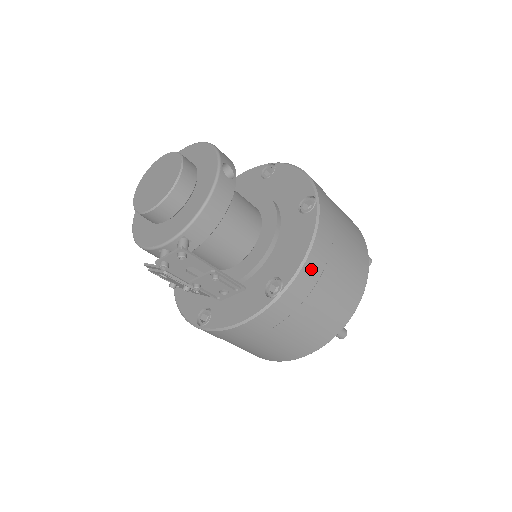
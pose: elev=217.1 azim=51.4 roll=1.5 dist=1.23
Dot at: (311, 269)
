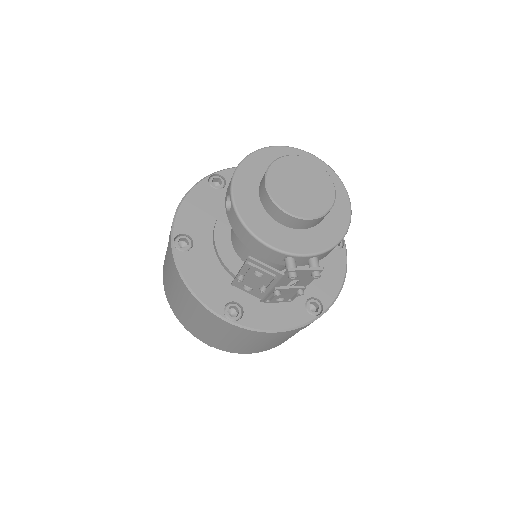
Dot at: occluded
